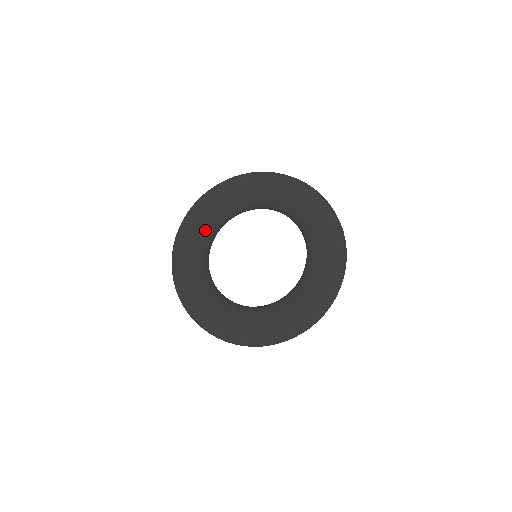
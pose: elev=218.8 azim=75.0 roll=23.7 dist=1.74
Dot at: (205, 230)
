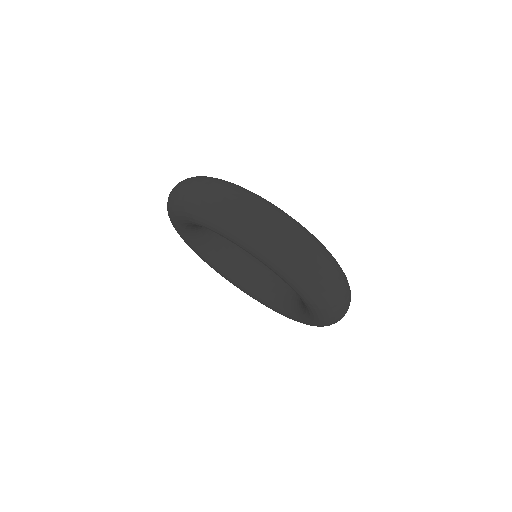
Dot at: occluded
